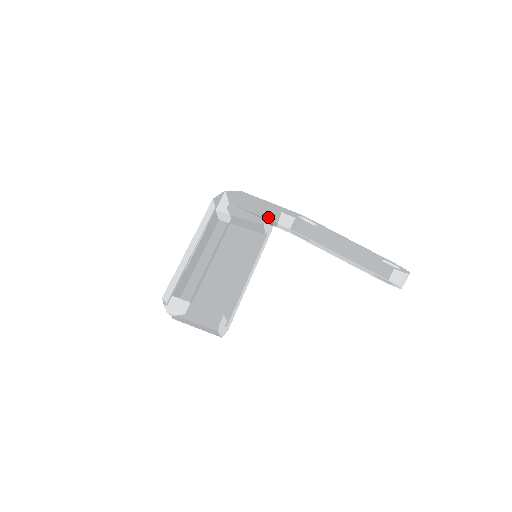
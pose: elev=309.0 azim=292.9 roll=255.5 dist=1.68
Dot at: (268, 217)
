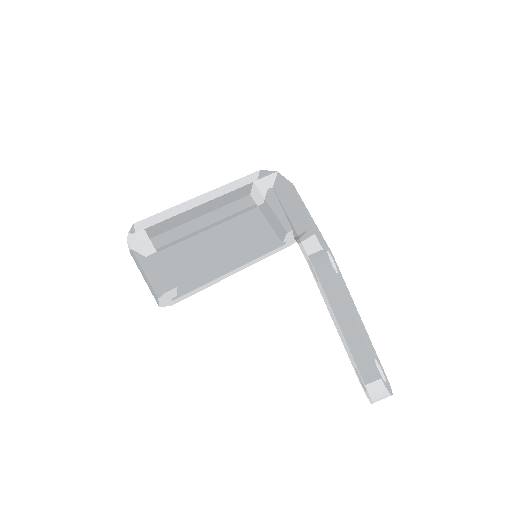
Dot at: (297, 227)
